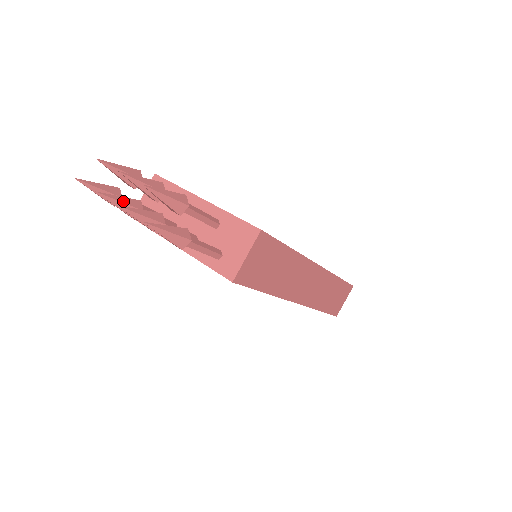
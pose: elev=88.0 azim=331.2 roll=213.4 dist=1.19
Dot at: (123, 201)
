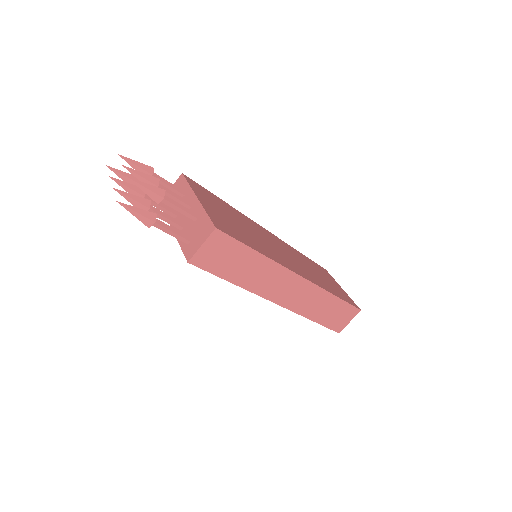
Dot at: (129, 187)
